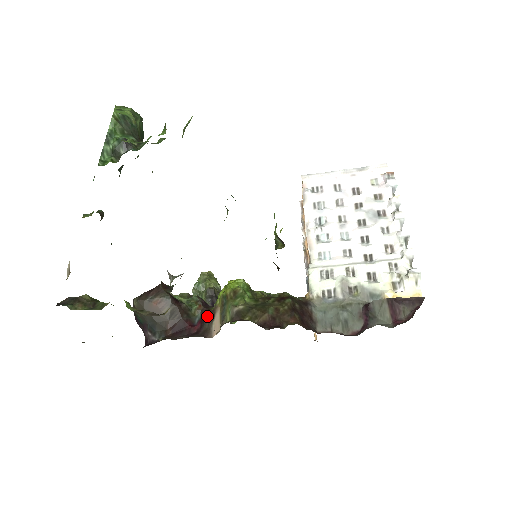
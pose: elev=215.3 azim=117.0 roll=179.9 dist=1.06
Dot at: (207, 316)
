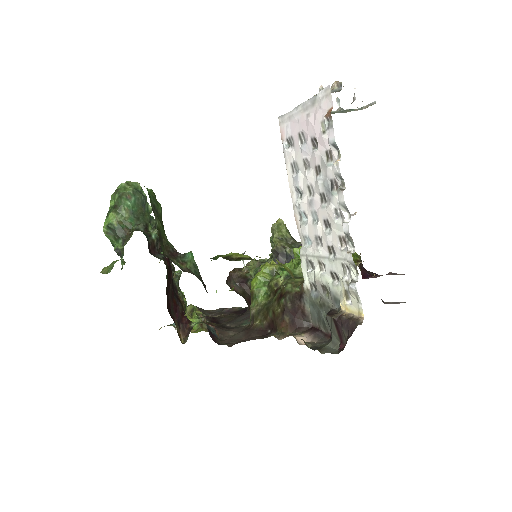
Dot at: occluded
